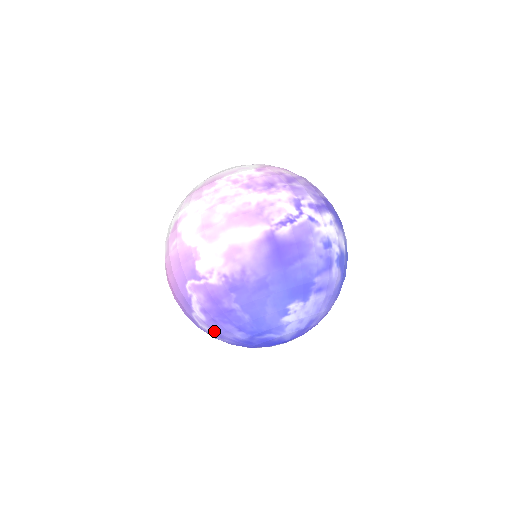
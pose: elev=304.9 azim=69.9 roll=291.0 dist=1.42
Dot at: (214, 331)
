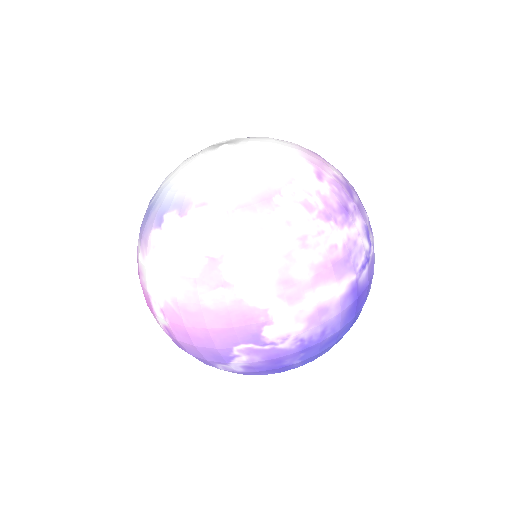
Dot at: (240, 373)
